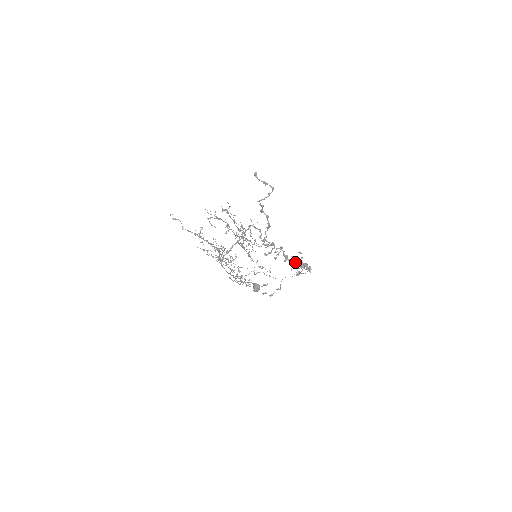
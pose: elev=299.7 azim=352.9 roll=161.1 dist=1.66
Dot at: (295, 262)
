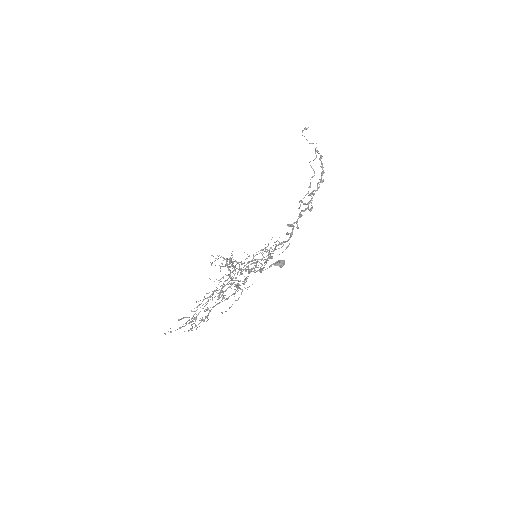
Dot at: occluded
